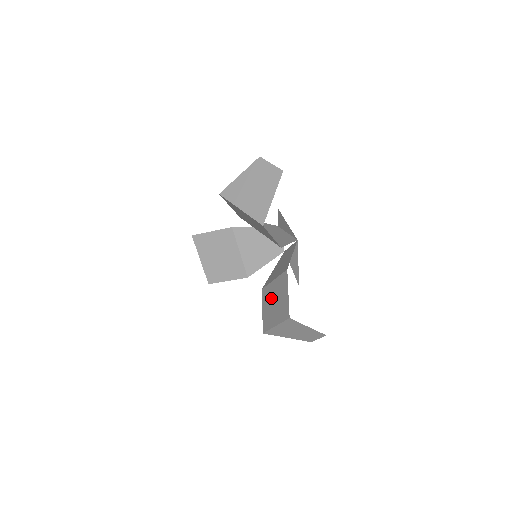
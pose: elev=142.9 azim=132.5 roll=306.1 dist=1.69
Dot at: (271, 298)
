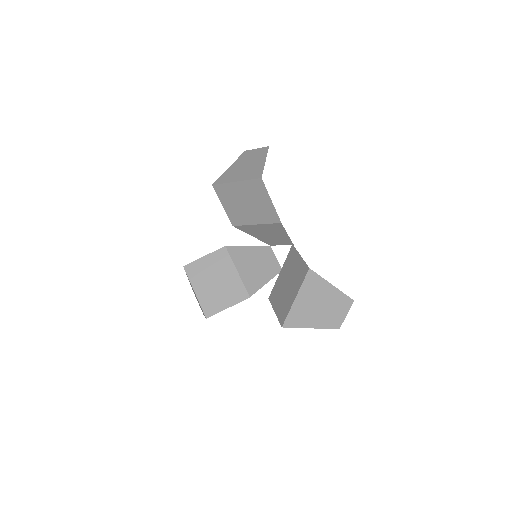
Dot at: (282, 287)
